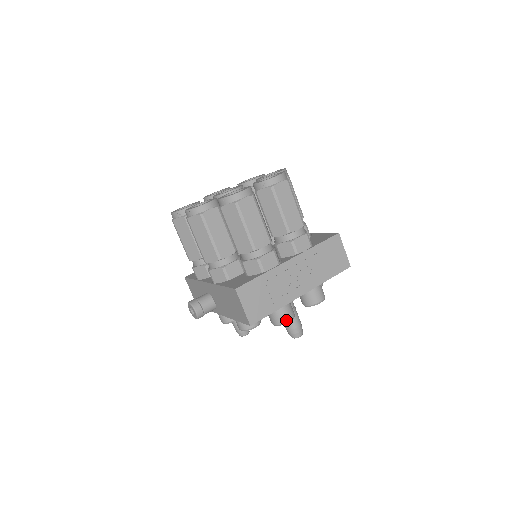
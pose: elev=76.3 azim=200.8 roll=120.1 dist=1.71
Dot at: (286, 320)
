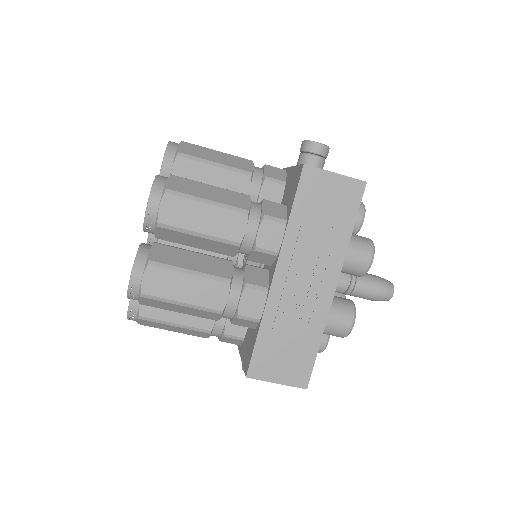
Dot at: (347, 328)
